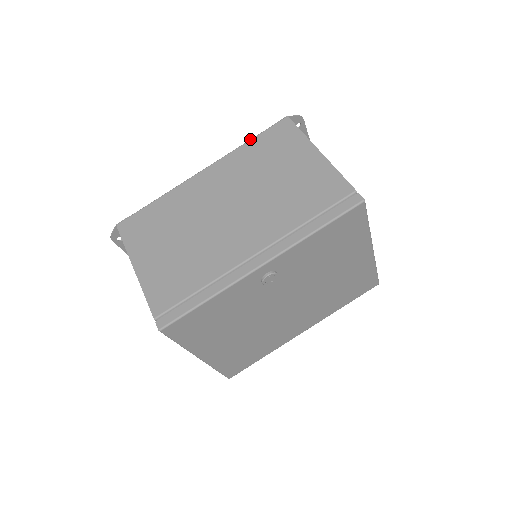
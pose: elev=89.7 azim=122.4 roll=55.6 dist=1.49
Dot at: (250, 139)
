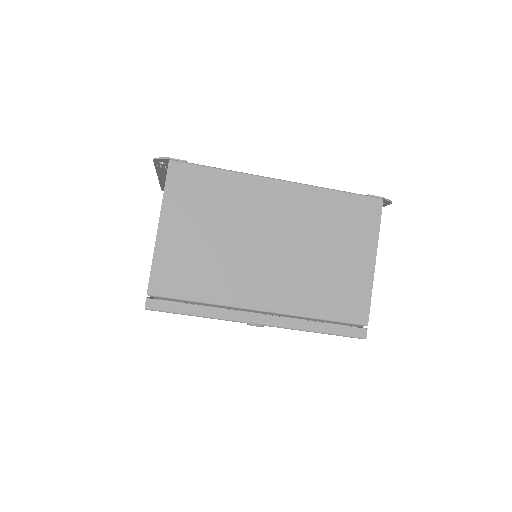
Dot at: occluded
